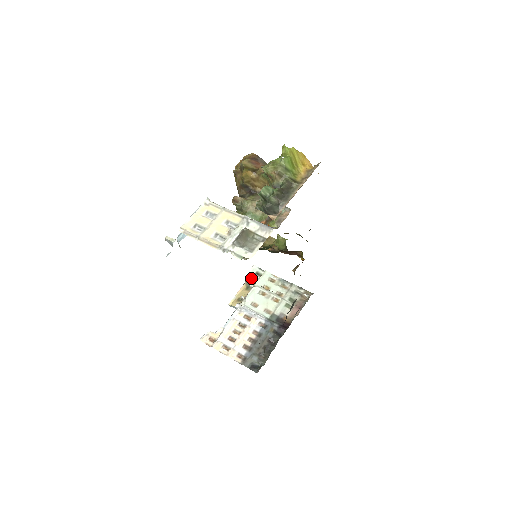
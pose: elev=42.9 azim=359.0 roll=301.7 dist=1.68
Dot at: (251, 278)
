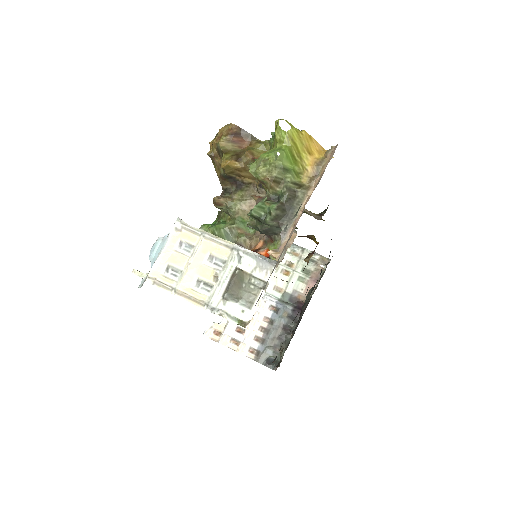
Dot at: occluded
